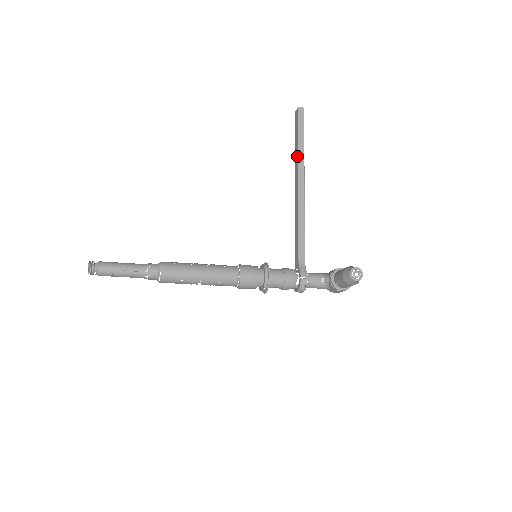
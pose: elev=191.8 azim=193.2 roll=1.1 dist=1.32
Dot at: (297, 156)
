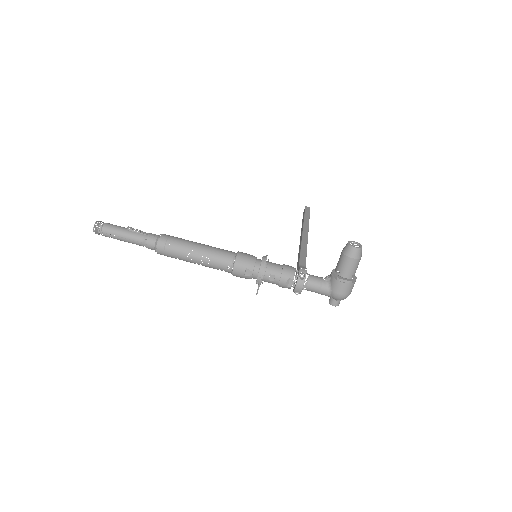
Dot at: occluded
